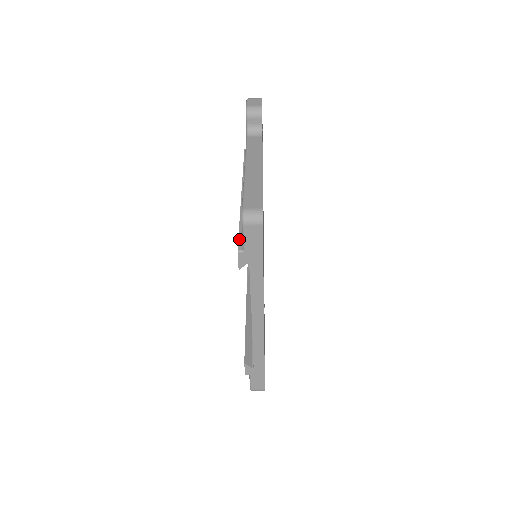
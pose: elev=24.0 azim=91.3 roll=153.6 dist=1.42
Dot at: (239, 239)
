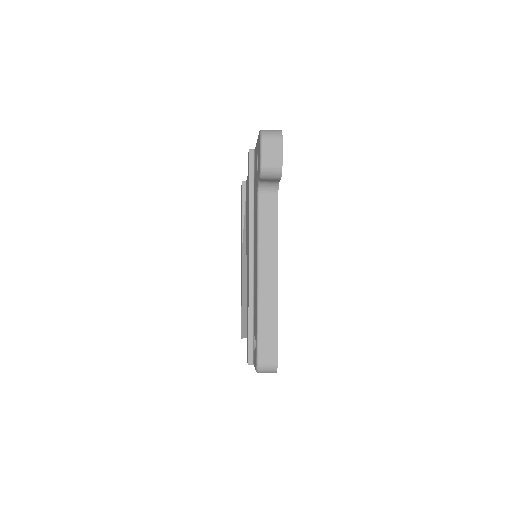
Dot at: (249, 347)
